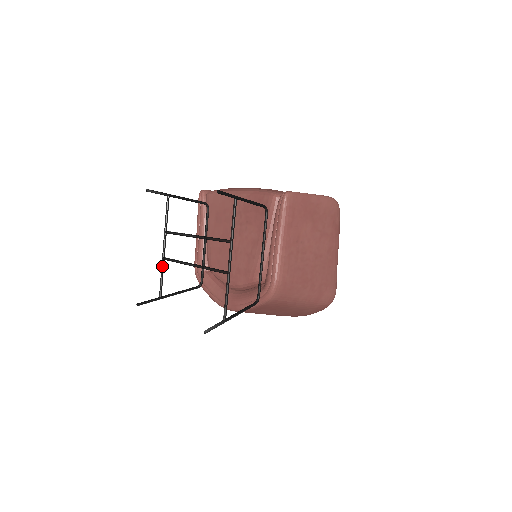
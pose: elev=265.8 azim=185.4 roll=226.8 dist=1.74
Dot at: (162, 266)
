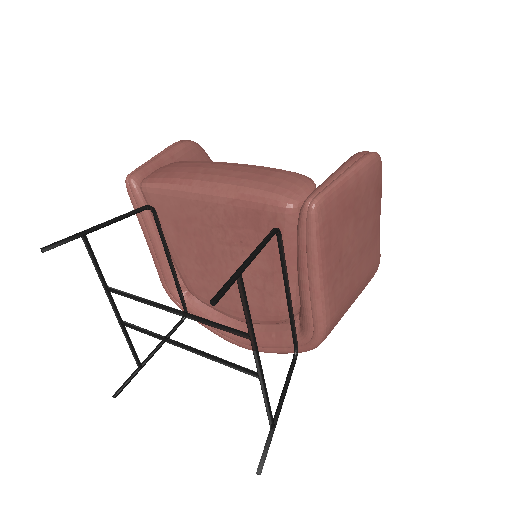
Dot at: (124, 333)
